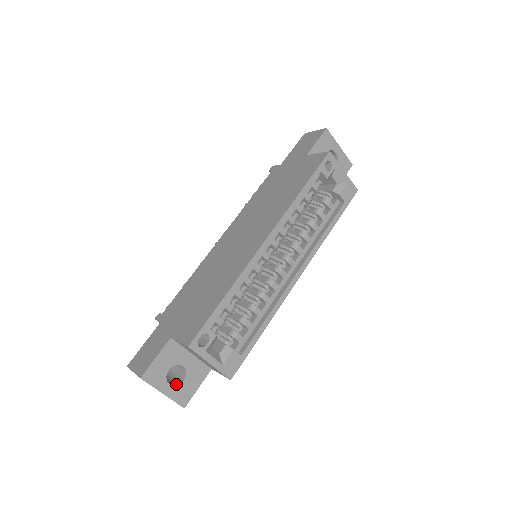
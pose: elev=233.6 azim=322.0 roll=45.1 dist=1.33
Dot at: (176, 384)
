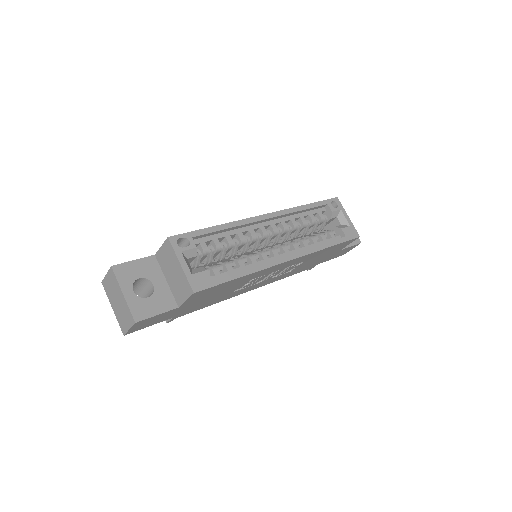
Dot at: (139, 298)
